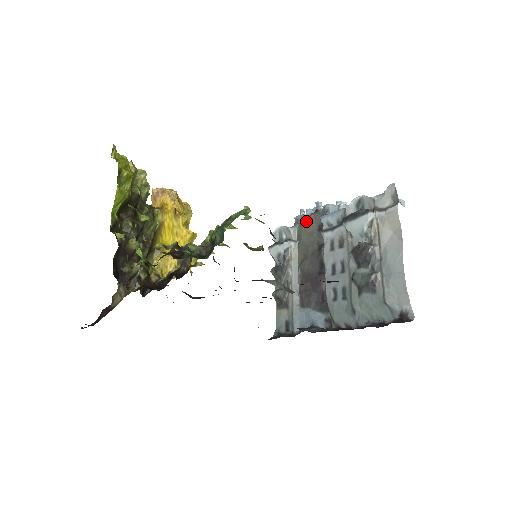
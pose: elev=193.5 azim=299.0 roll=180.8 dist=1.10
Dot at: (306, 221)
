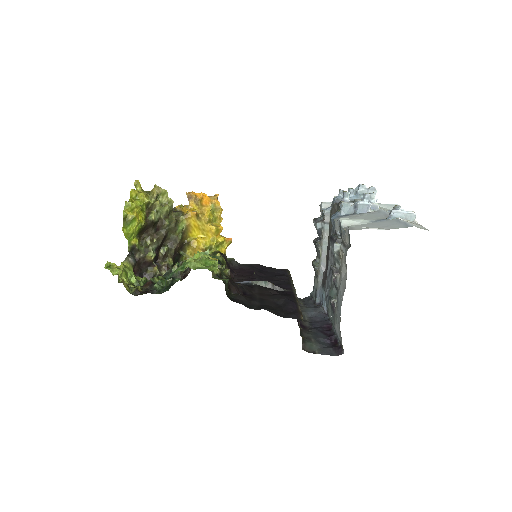
Dot at: (333, 209)
